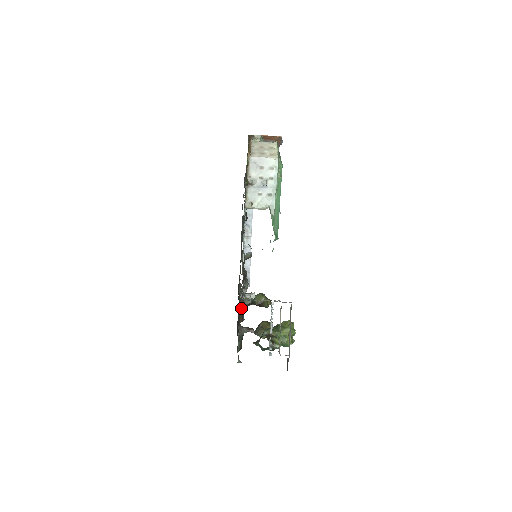
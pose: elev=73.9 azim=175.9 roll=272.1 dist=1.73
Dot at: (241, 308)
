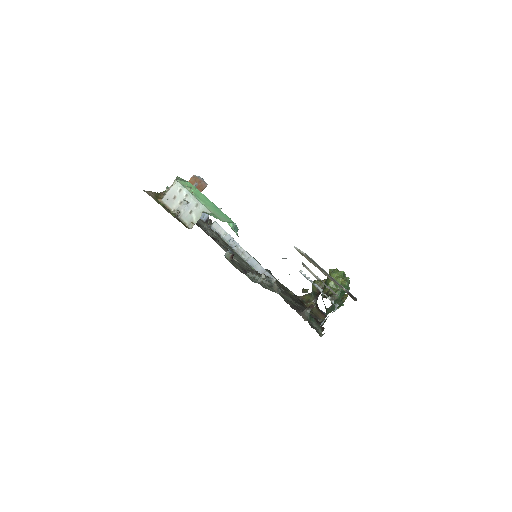
Dot at: occluded
